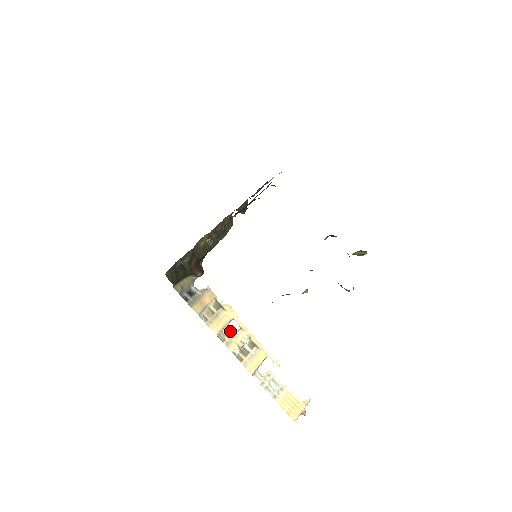
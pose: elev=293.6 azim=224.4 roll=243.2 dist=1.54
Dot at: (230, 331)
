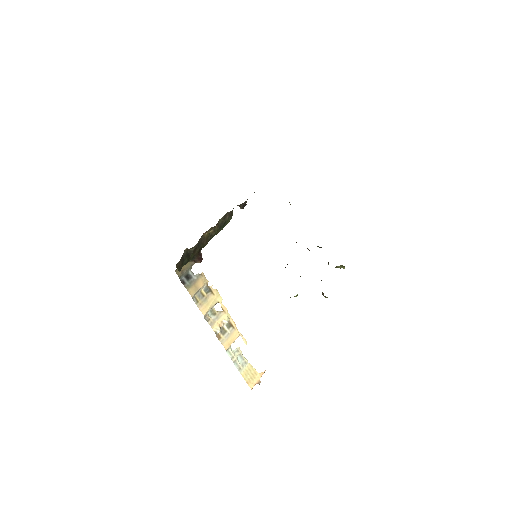
Dot at: (214, 312)
